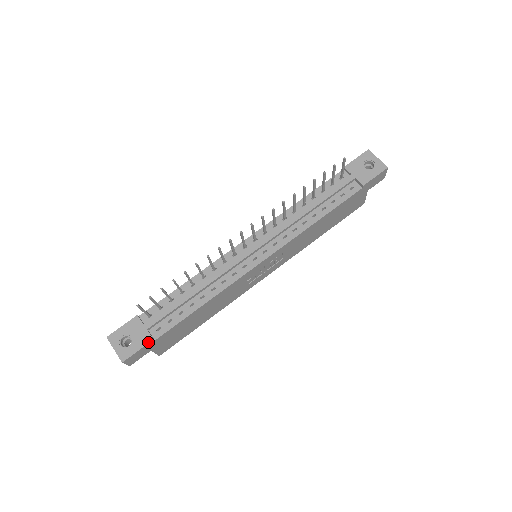
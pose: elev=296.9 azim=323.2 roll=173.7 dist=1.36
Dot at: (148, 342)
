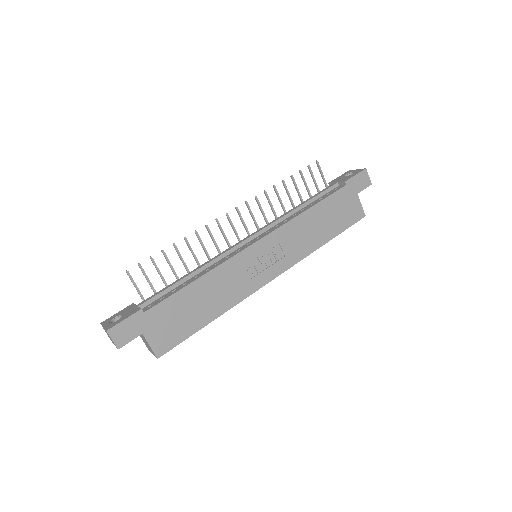
Dot at: (136, 312)
